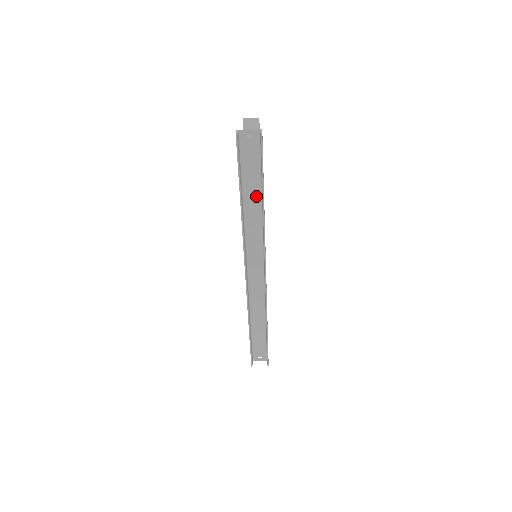
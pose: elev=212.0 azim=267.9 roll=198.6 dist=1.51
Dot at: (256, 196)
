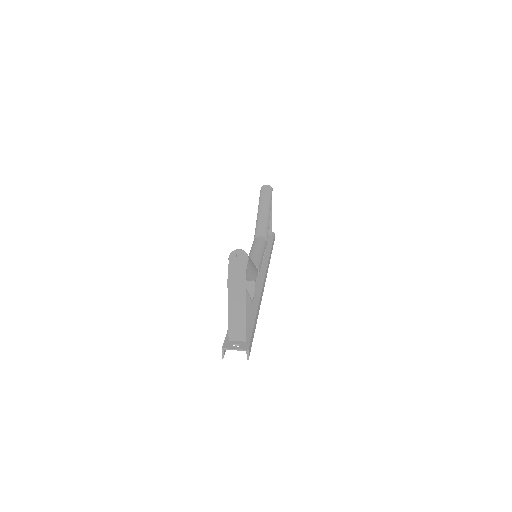
Dot at: (249, 313)
